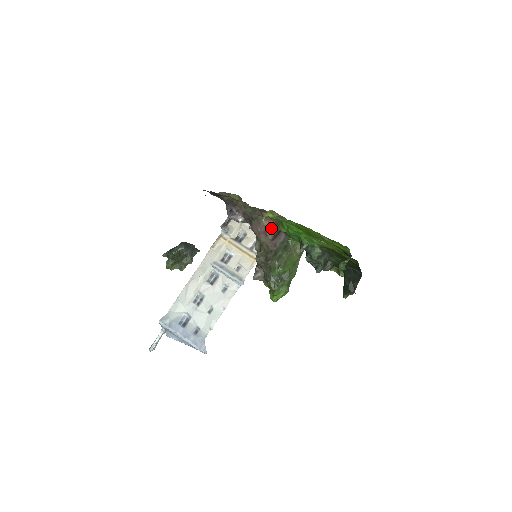
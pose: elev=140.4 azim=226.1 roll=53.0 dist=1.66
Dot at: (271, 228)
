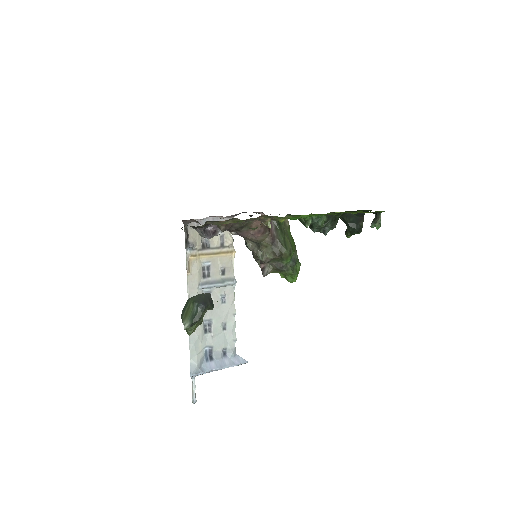
Dot at: occluded
